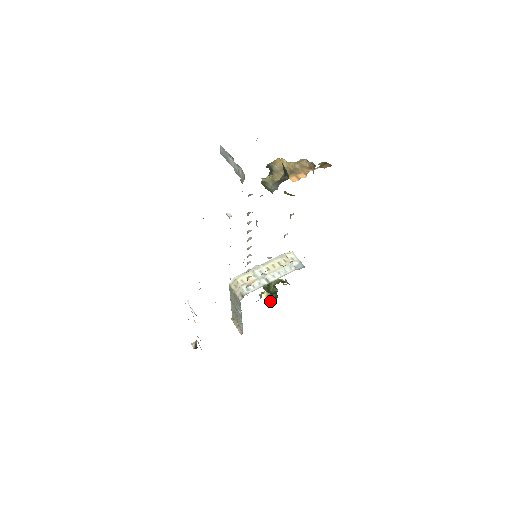
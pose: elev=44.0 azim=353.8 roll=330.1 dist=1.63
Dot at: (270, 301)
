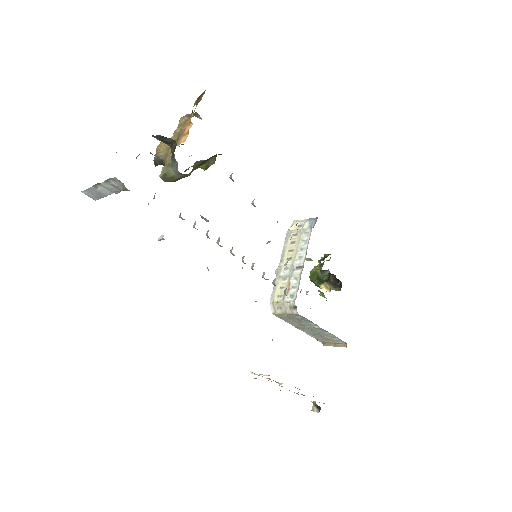
Dot at: (333, 287)
